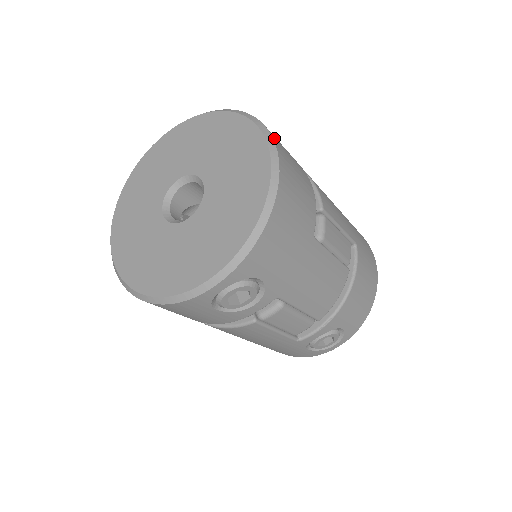
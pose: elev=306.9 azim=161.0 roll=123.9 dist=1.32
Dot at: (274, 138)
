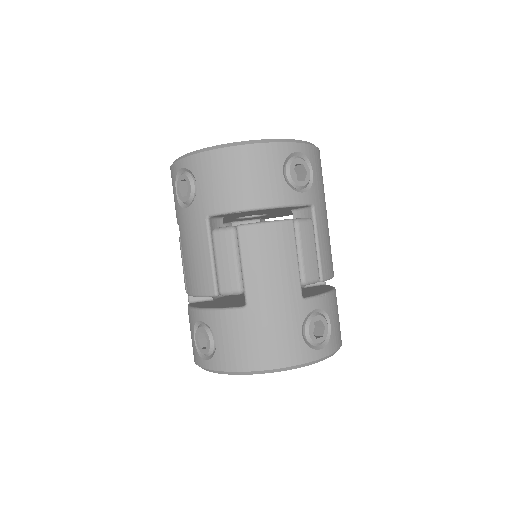
Dot at: occluded
